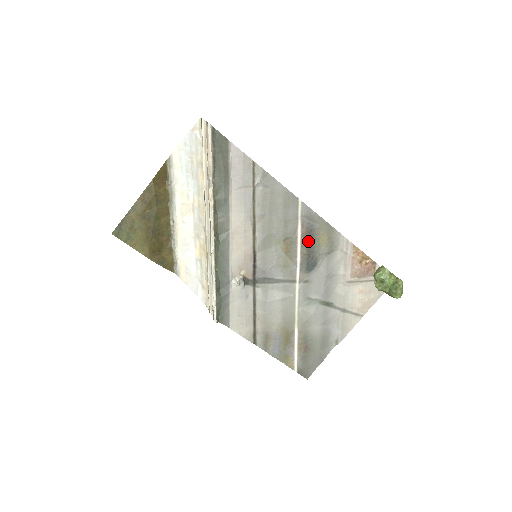
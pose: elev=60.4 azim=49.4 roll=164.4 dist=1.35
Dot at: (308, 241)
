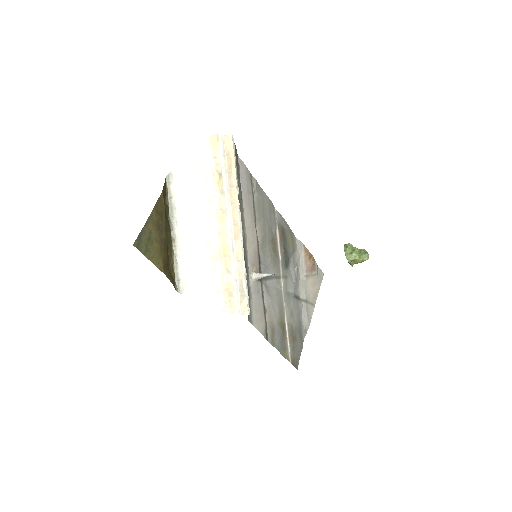
Dot at: (283, 242)
